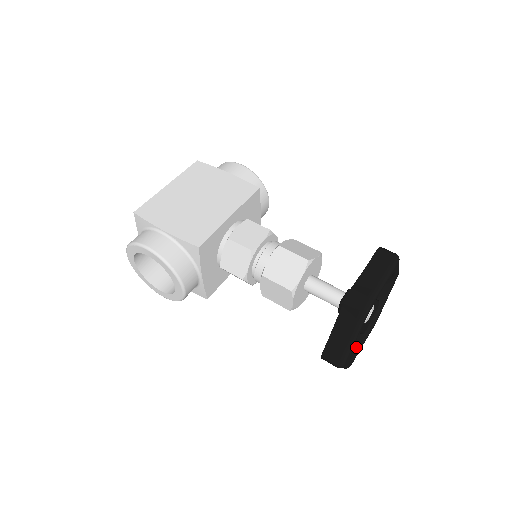
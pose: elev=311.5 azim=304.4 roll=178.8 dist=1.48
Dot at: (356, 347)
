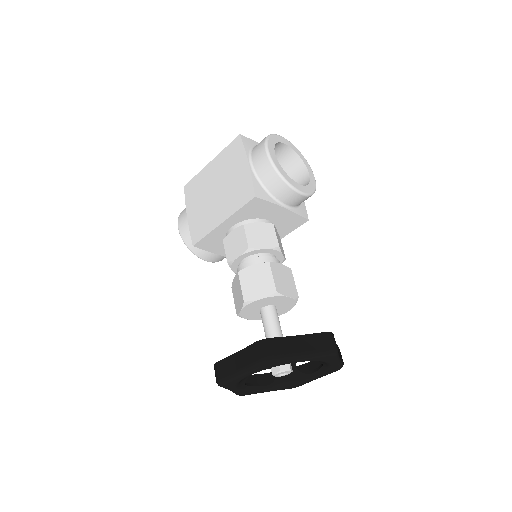
Dot at: (294, 381)
